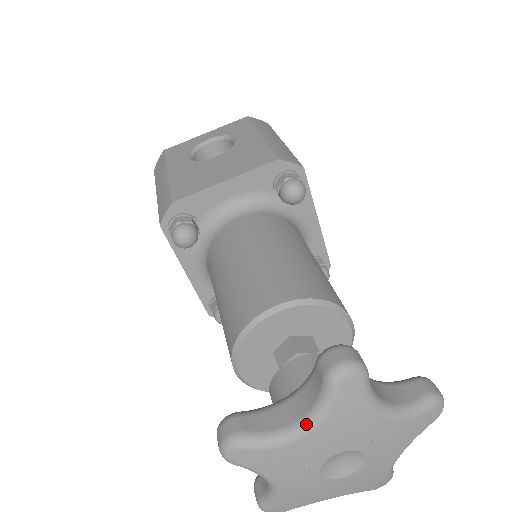
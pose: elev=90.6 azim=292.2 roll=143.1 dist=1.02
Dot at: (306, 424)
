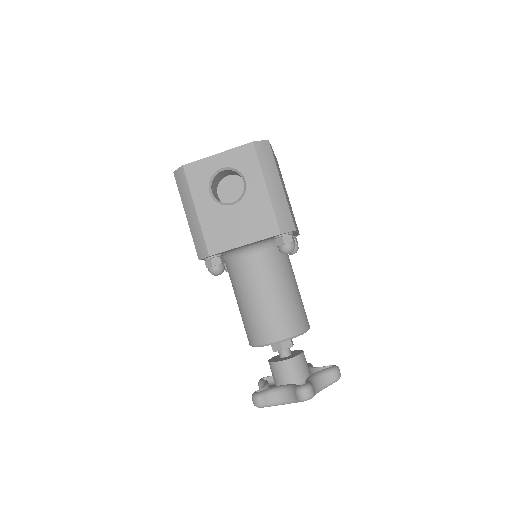
Dot at: (288, 403)
